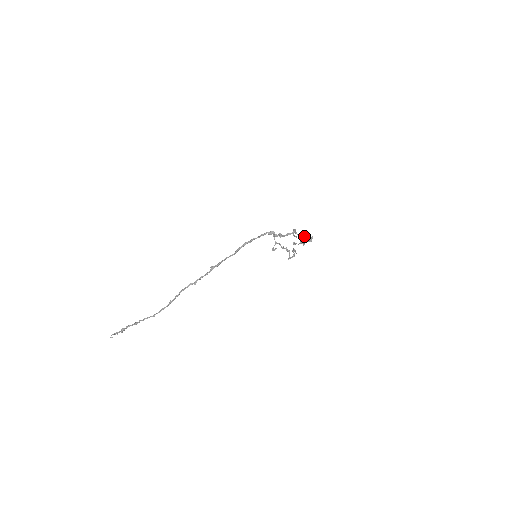
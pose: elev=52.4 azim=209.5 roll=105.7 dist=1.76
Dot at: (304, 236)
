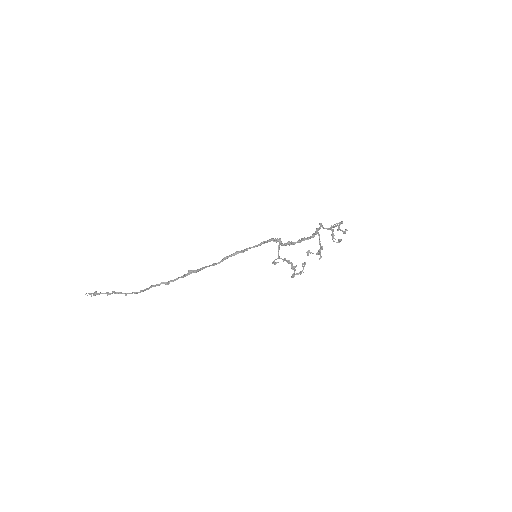
Dot at: (339, 222)
